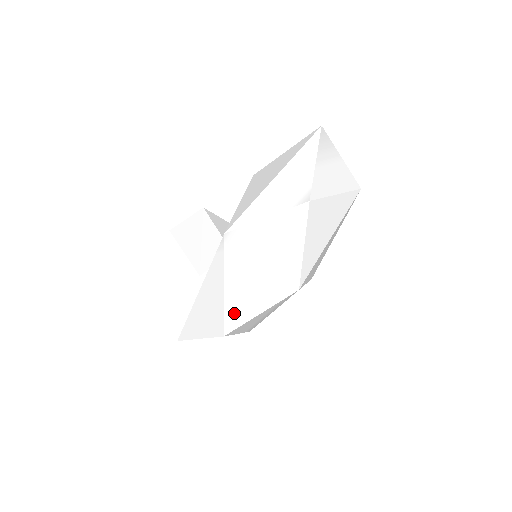
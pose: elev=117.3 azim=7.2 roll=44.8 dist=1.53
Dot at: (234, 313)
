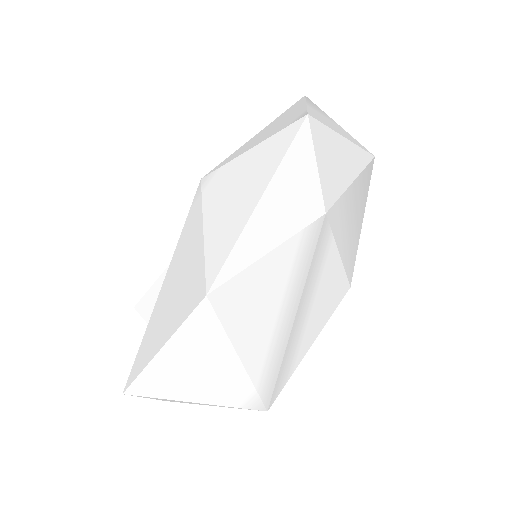
Dot at: (222, 255)
